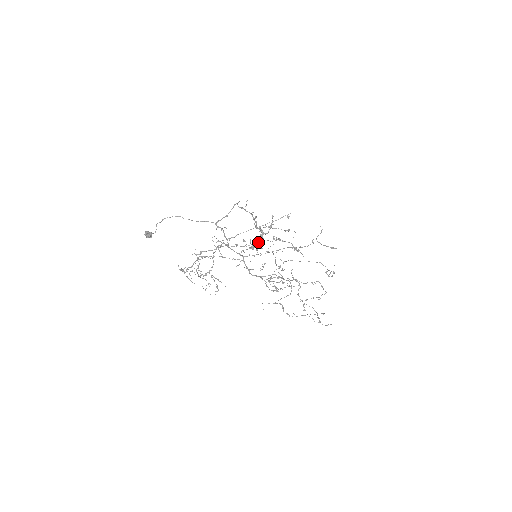
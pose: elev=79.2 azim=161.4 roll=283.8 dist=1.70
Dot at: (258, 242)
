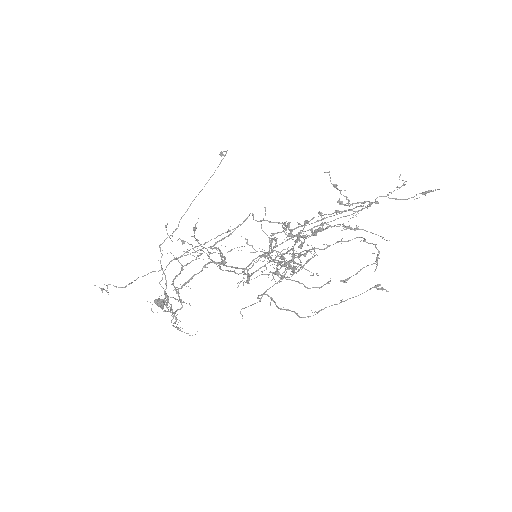
Dot at: (289, 250)
